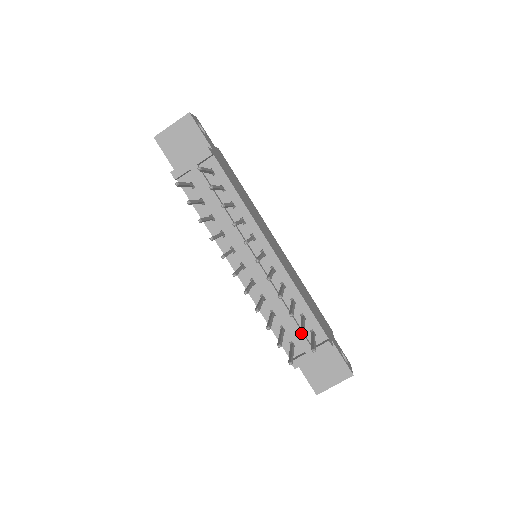
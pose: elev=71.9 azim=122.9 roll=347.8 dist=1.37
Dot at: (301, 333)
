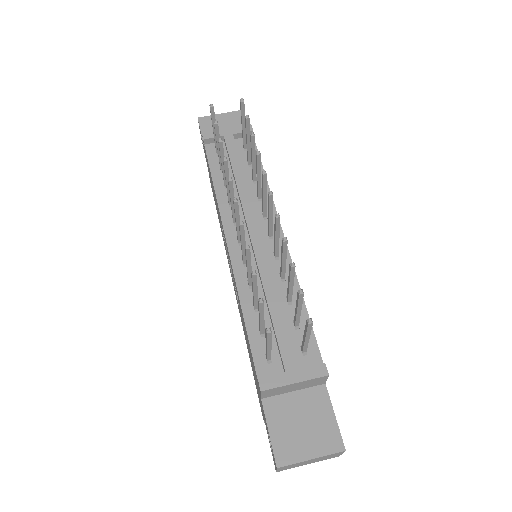
Dot at: (299, 290)
